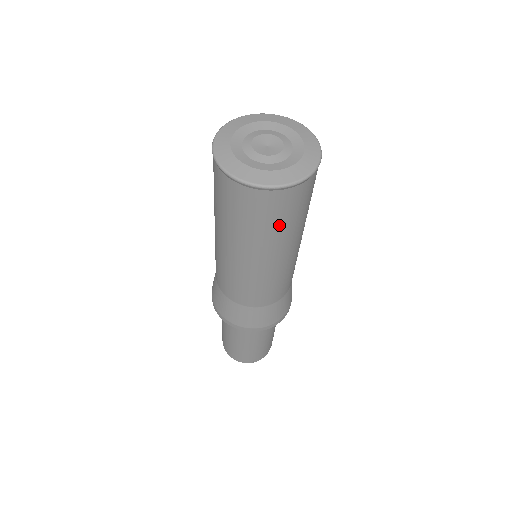
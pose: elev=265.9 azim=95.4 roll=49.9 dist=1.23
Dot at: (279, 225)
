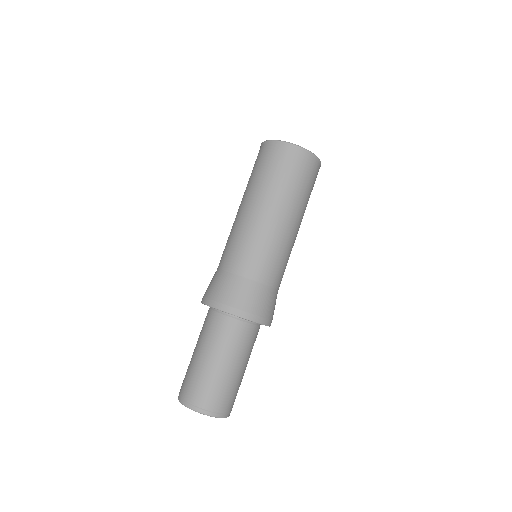
Dot at: (295, 183)
